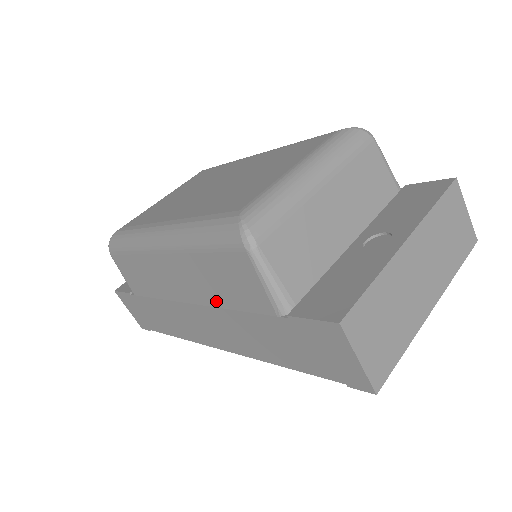
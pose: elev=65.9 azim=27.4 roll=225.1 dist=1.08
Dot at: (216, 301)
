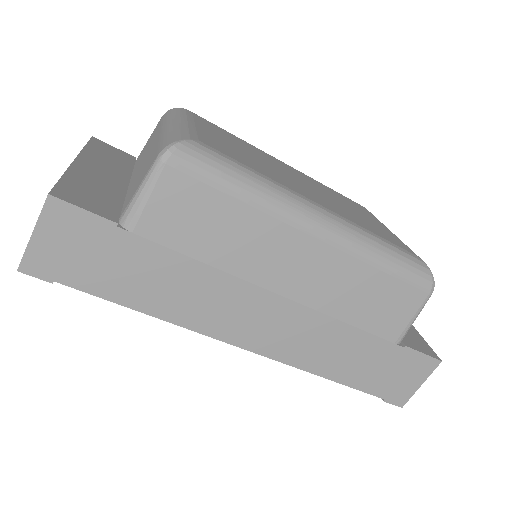
Dot at: (334, 309)
